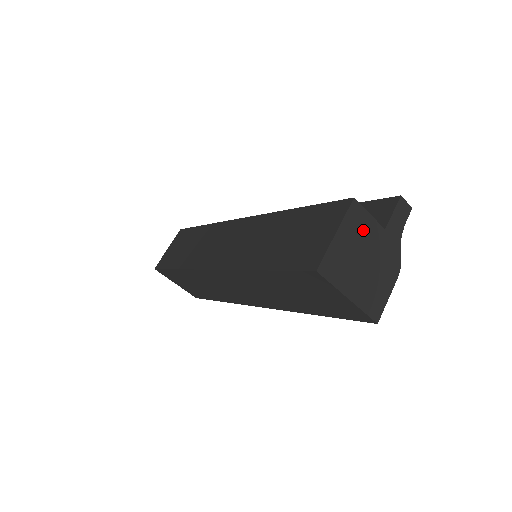
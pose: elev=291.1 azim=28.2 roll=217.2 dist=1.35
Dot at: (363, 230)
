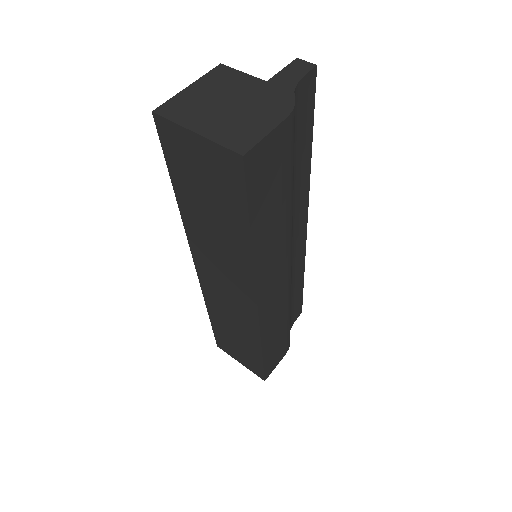
Dot at: (230, 83)
